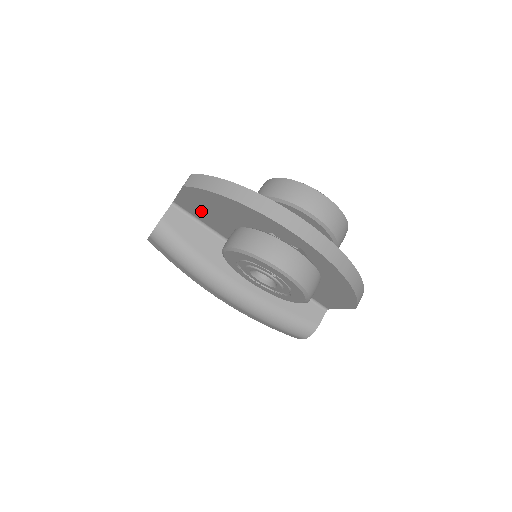
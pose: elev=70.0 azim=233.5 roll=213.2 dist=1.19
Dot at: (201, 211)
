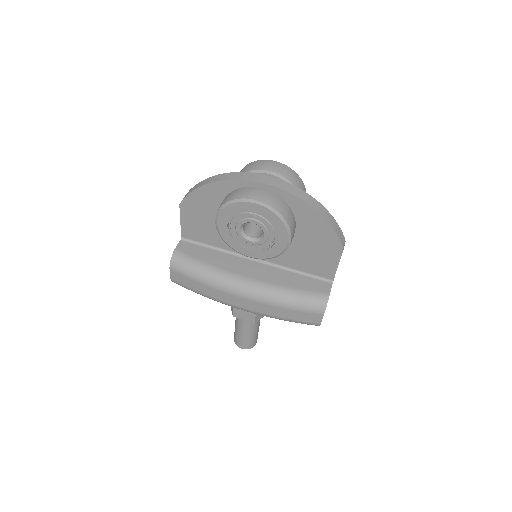
Dot at: (200, 227)
